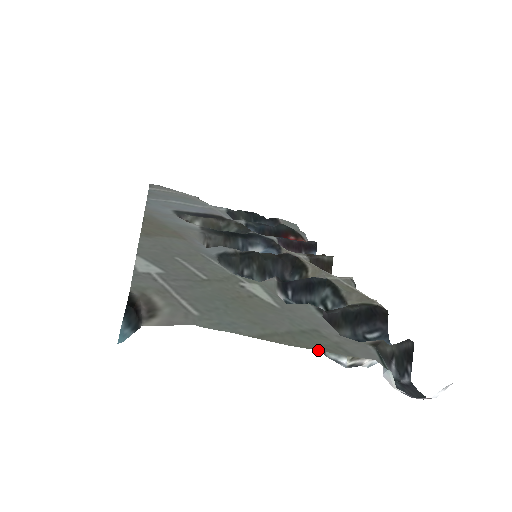
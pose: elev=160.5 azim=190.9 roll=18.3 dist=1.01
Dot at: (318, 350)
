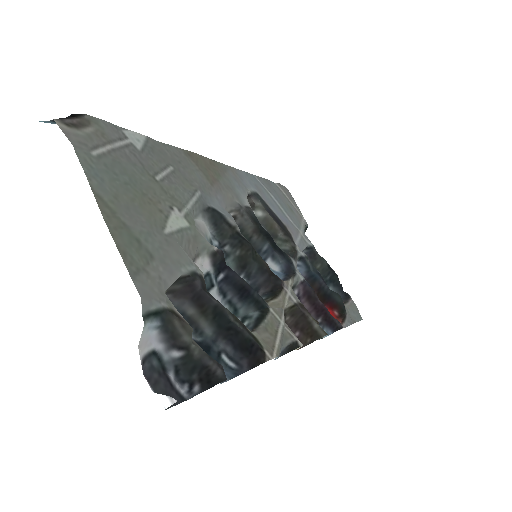
Dot at: (116, 244)
